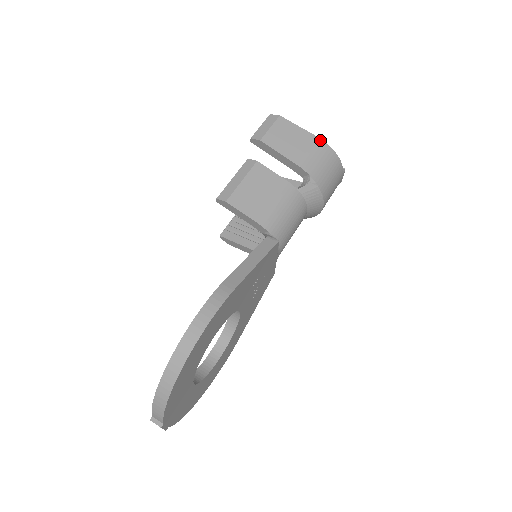
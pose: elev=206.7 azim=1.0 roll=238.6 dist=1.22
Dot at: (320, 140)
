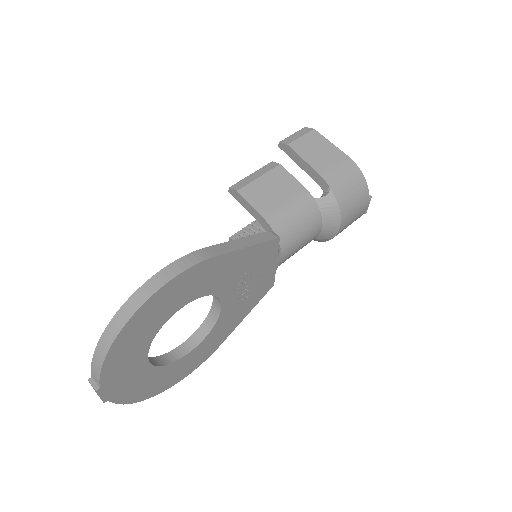
Dot at: (349, 159)
